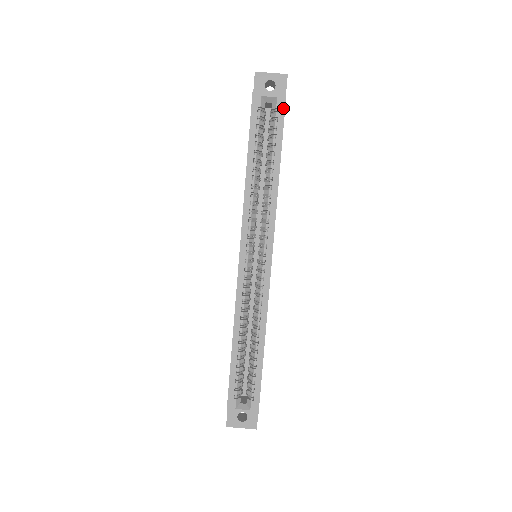
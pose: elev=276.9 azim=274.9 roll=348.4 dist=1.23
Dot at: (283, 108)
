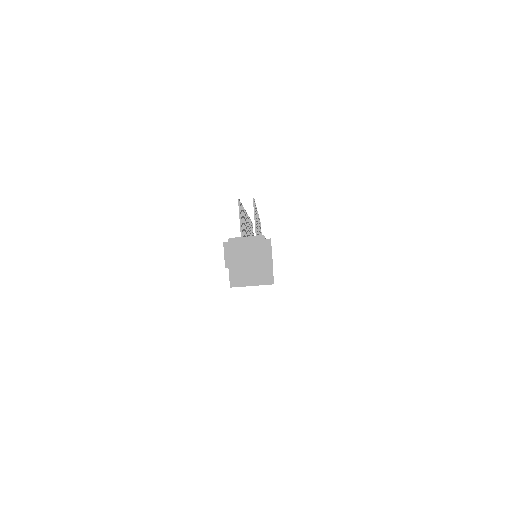
Dot at: occluded
